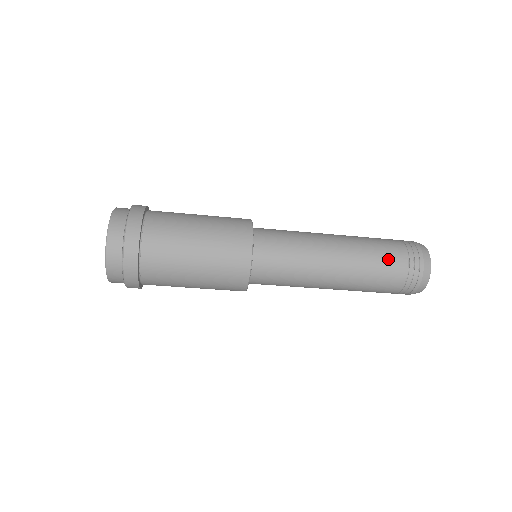
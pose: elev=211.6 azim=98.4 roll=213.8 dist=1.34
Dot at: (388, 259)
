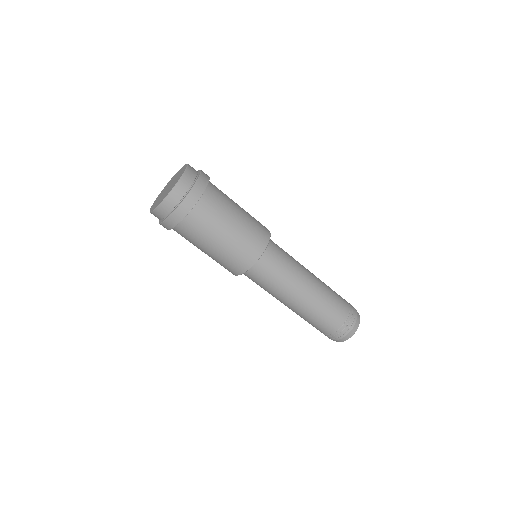
Dot at: (339, 299)
